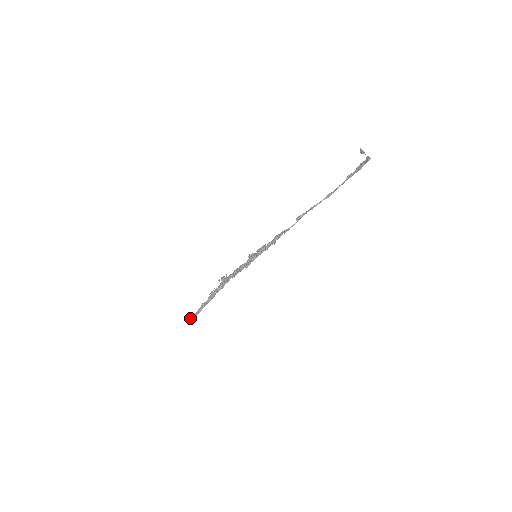
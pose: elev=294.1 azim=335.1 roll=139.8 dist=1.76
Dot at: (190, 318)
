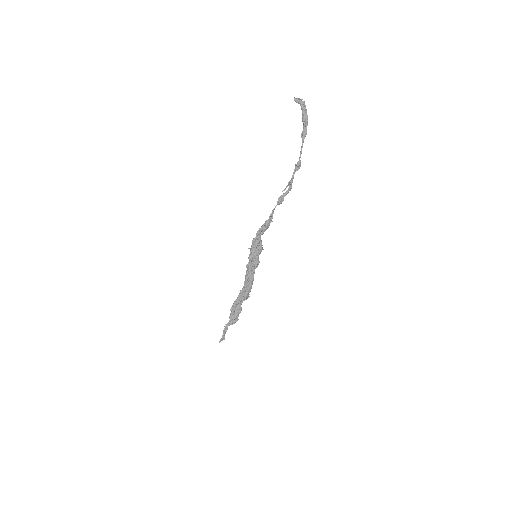
Dot at: (219, 341)
